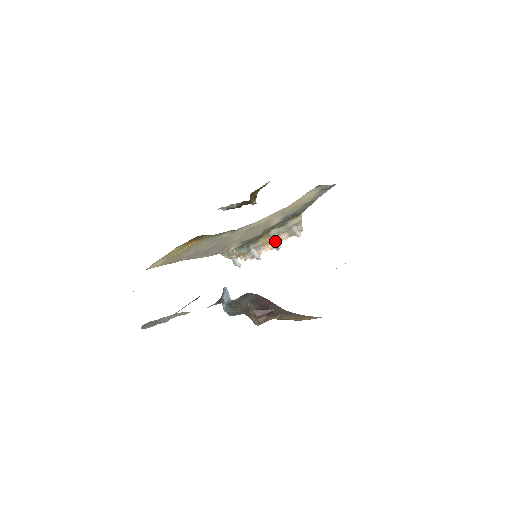
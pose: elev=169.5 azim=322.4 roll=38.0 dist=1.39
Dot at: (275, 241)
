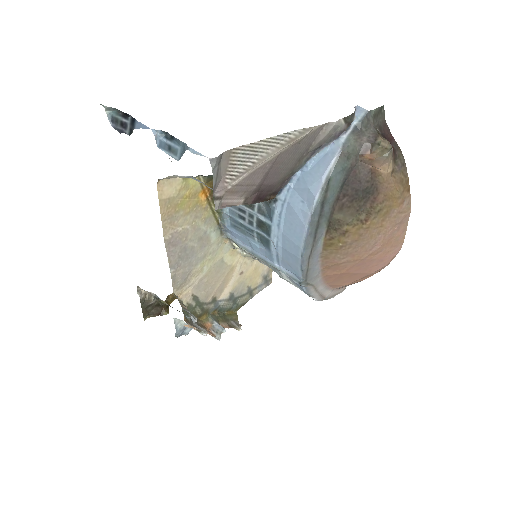
Dot at: (217, 325)
